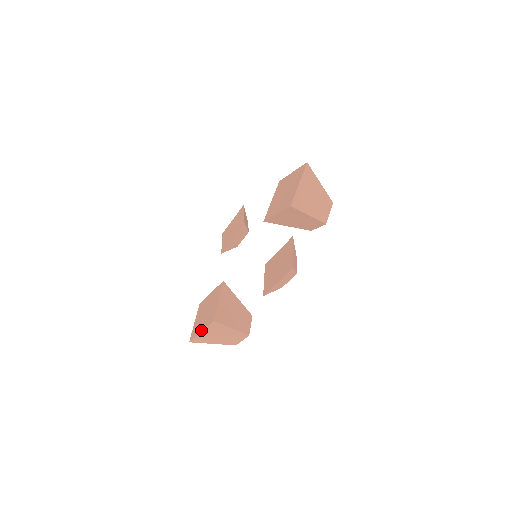
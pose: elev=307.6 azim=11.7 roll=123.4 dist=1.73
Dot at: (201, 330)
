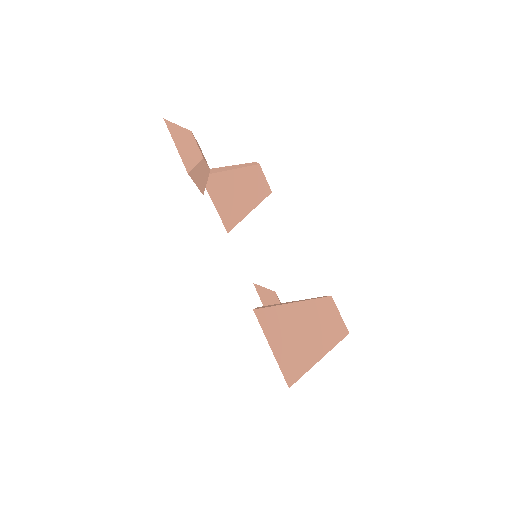
Dot at: occluded
